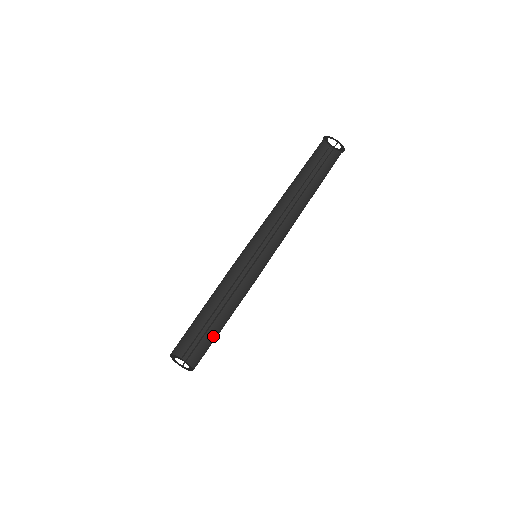
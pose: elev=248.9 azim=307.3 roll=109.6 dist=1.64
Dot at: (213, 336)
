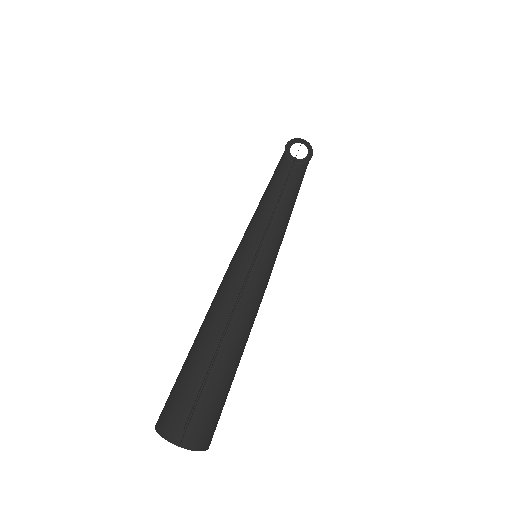
Dot at: (229, 383)
